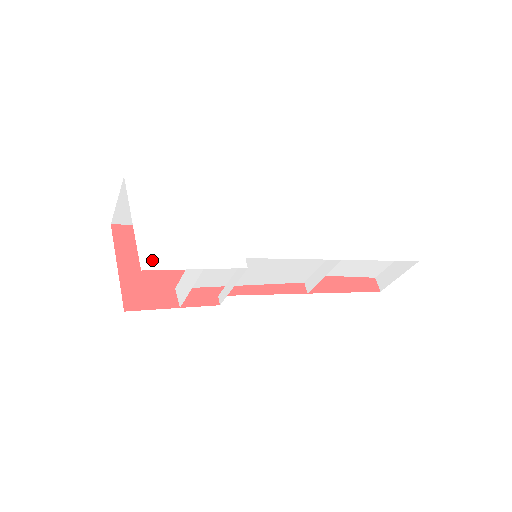
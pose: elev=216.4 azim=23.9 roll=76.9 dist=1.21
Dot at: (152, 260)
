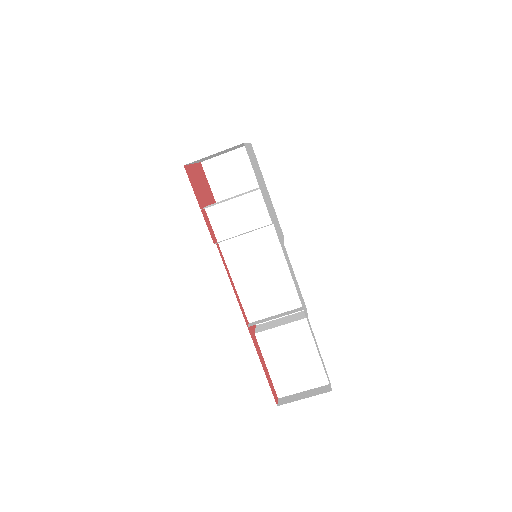
Dot at: (248, 152)
